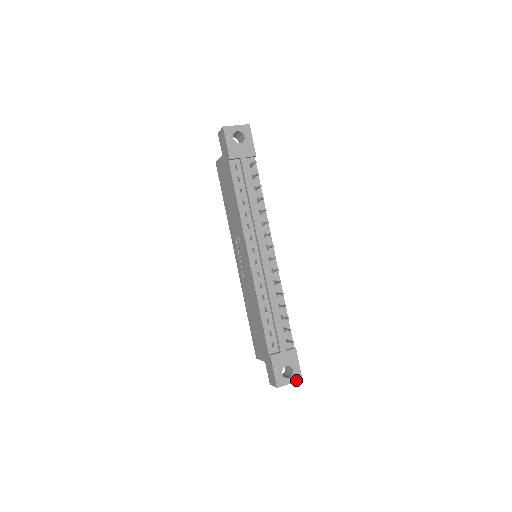
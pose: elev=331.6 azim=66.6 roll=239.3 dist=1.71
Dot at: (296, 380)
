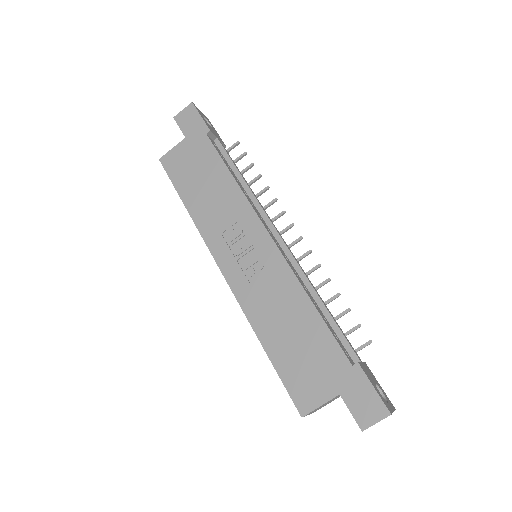
Dot at: (393, 408)
